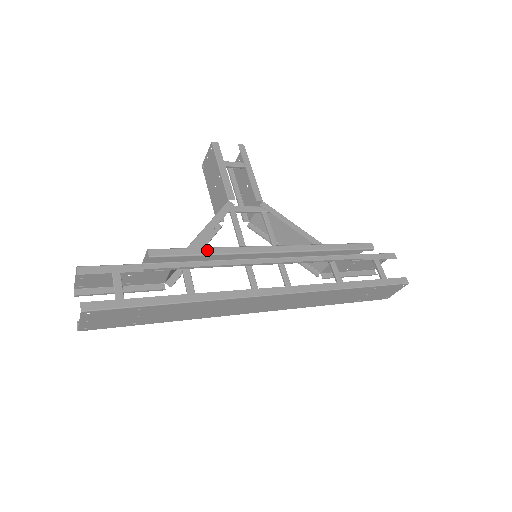
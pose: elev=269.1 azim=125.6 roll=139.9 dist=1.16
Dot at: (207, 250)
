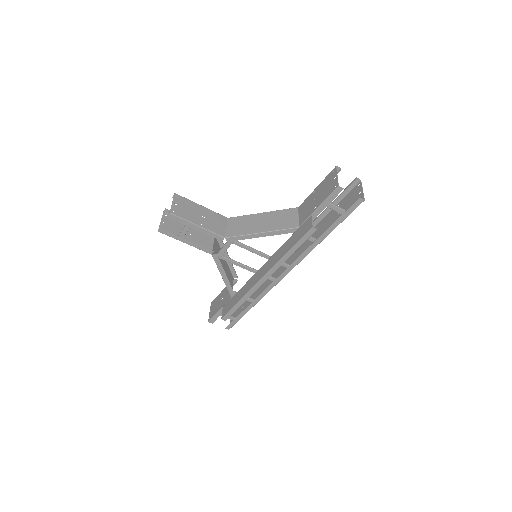
Dot at: (239, 304)
